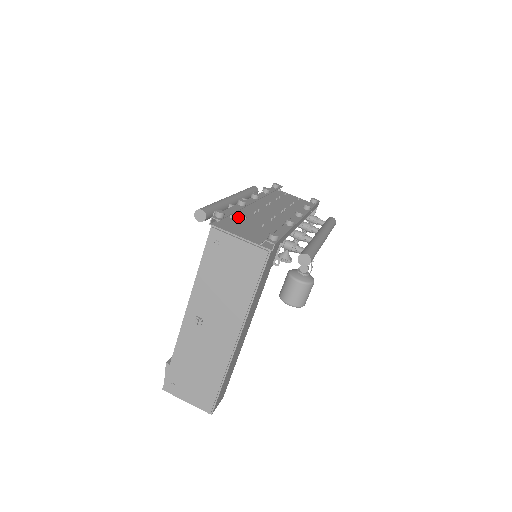
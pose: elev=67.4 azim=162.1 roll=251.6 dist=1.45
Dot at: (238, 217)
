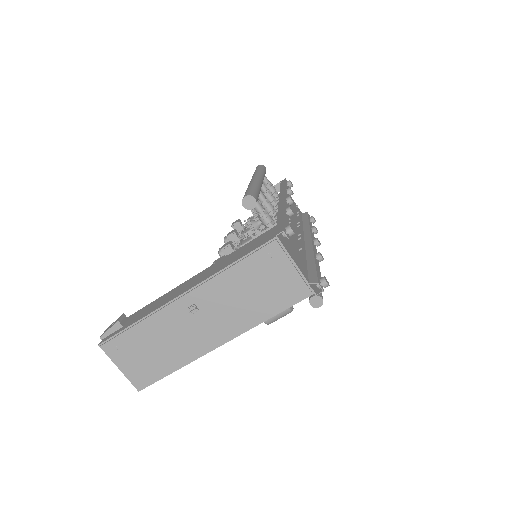
Dot at: occluded
